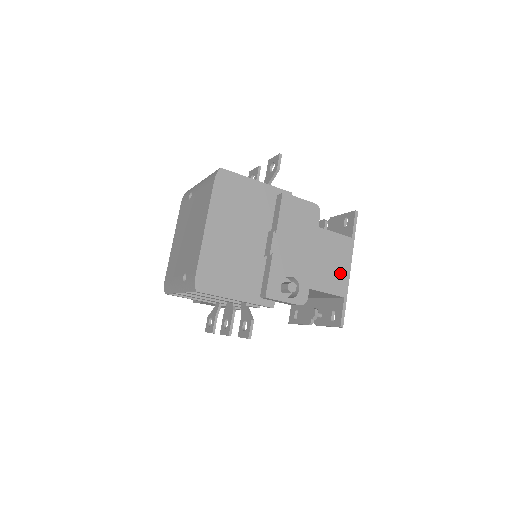
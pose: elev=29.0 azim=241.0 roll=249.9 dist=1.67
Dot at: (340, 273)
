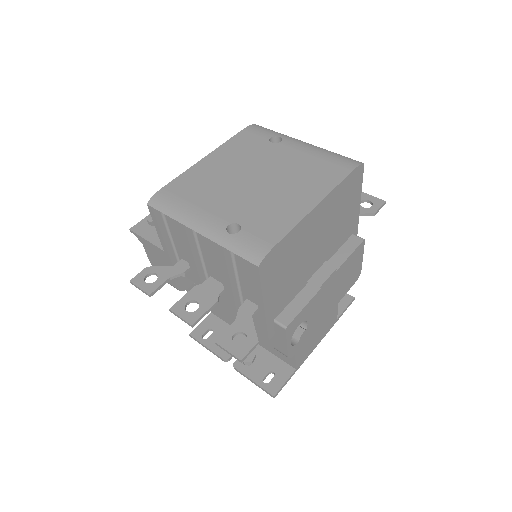
Dot at: (312, 344)
